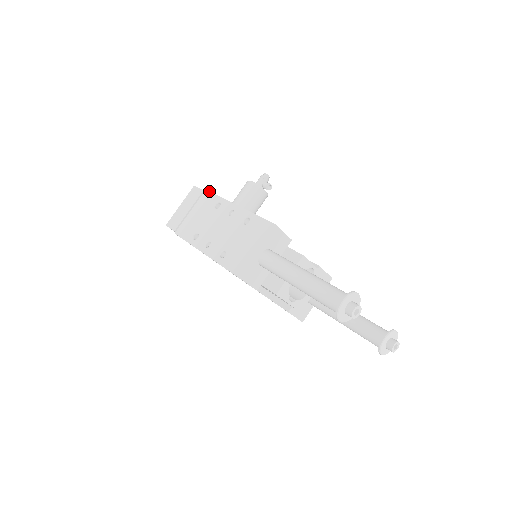
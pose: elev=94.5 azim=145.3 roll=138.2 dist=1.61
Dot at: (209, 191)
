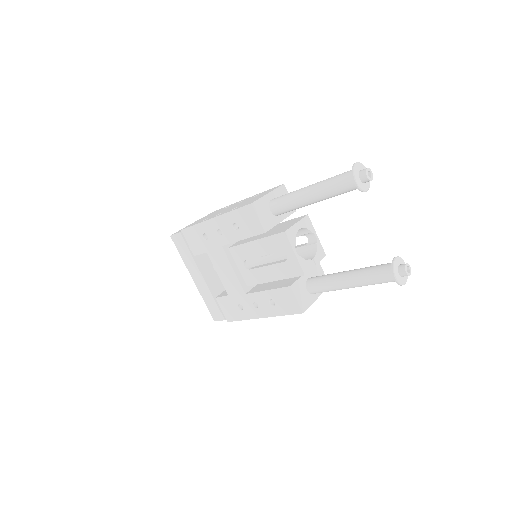
Dot at: occluded
